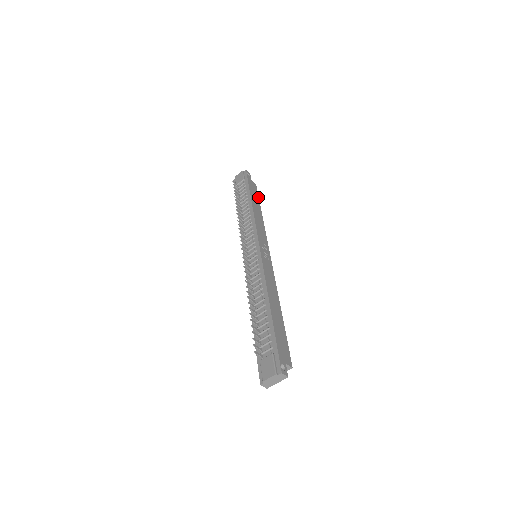
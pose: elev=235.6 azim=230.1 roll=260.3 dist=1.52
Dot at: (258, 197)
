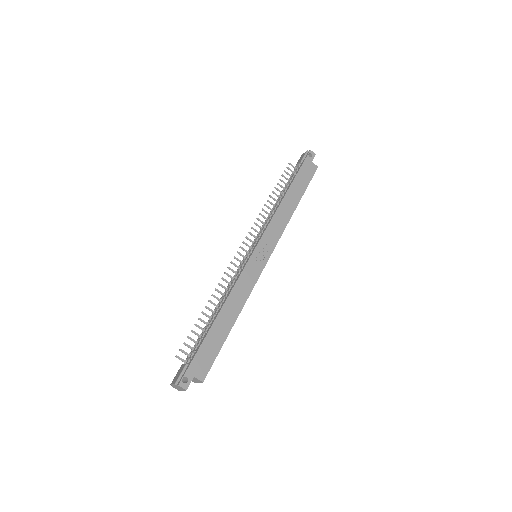
Dot at: (308, 184)
